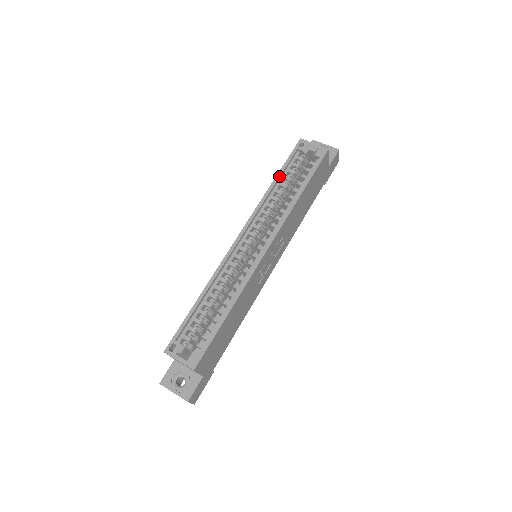
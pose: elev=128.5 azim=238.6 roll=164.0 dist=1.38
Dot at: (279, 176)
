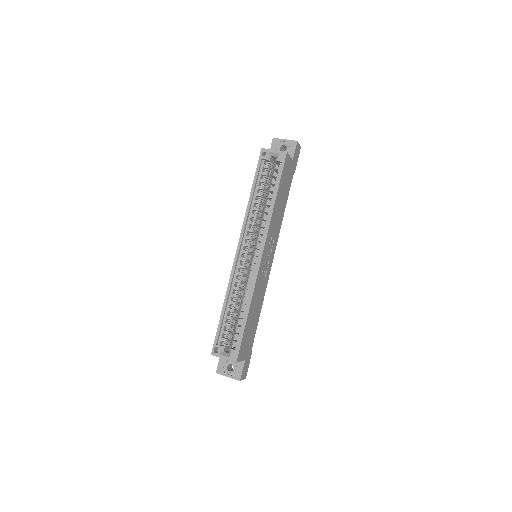
Dot at: (253, 189)
